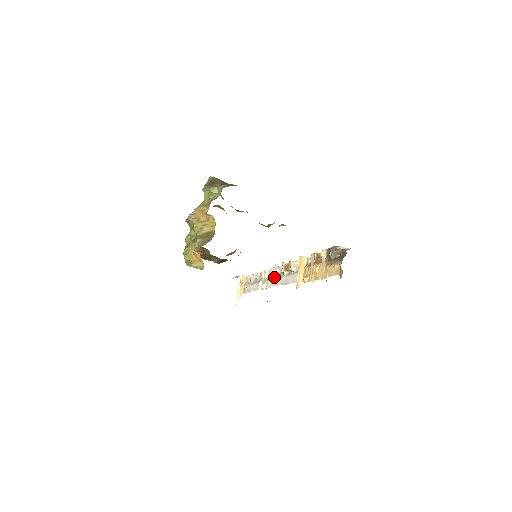
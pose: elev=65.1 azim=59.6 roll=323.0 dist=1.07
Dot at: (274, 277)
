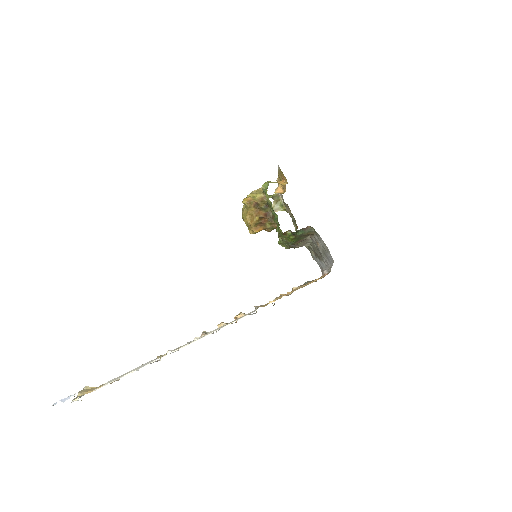
Dot at: occluded
